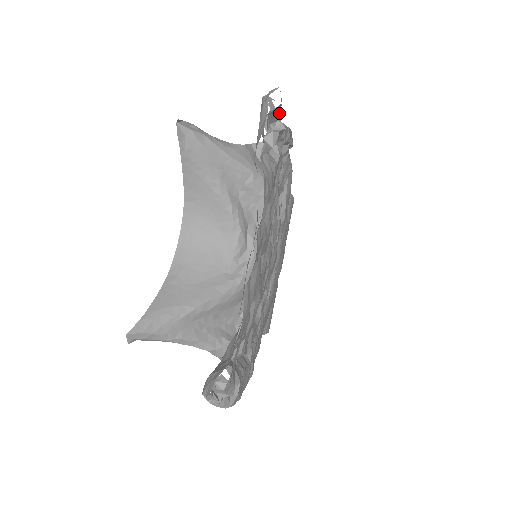
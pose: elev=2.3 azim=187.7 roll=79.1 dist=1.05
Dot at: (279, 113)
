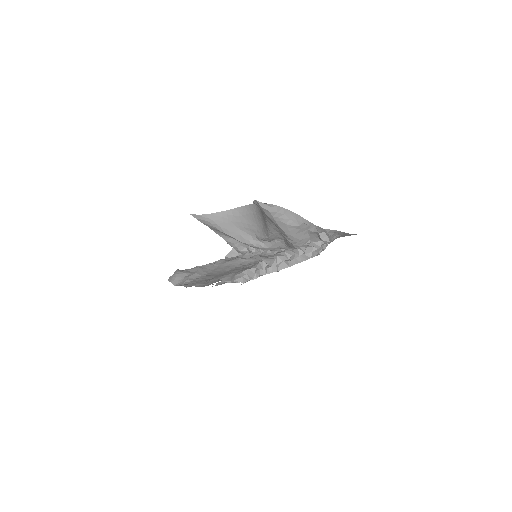
Dot at: occluded
